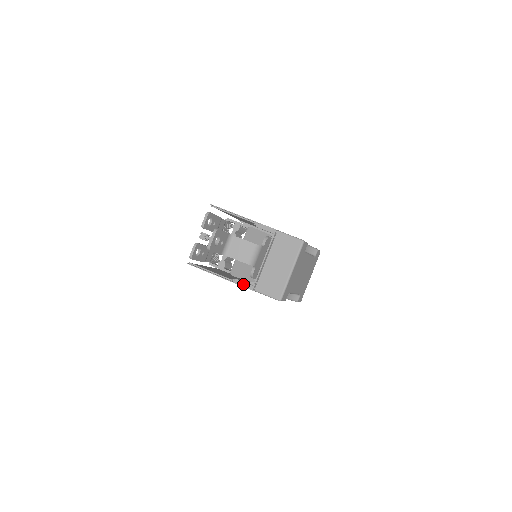
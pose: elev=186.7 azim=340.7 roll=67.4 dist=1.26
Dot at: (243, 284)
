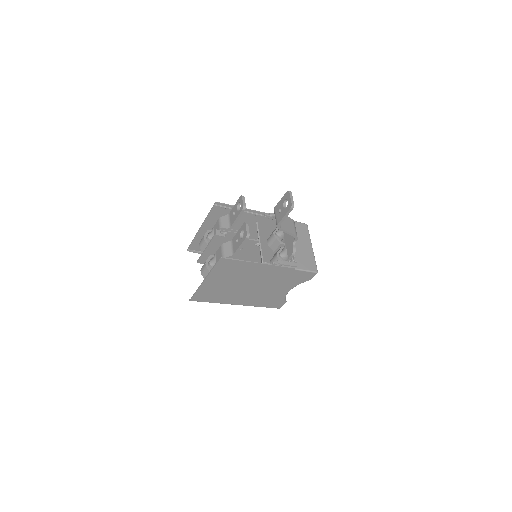
Dot at: (287, 263)
